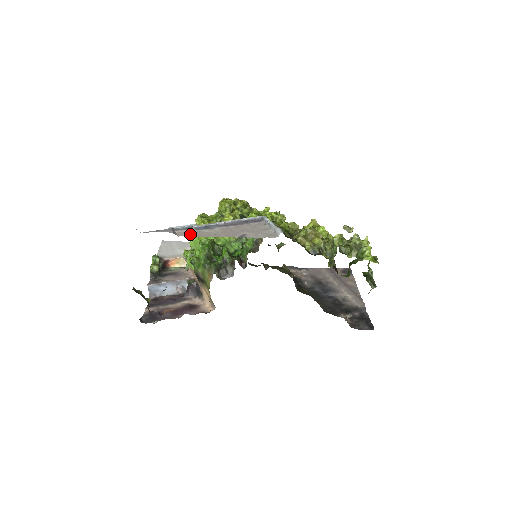
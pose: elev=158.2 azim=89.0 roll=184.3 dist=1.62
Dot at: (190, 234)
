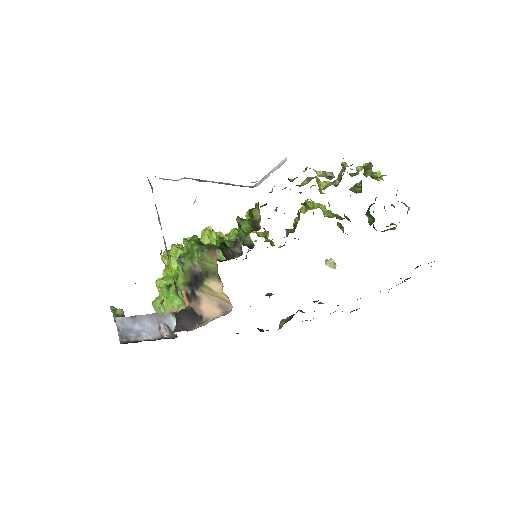
Dot at: occluded
